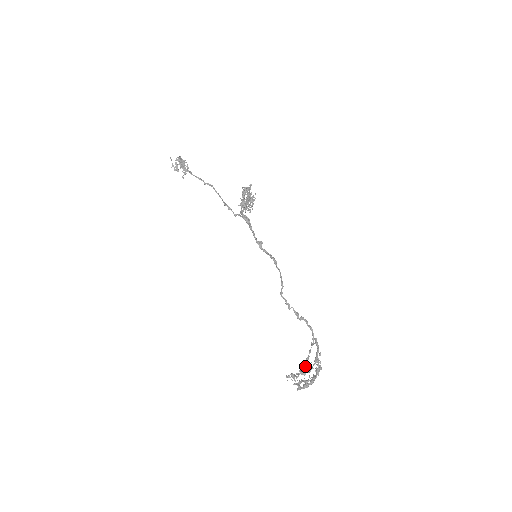
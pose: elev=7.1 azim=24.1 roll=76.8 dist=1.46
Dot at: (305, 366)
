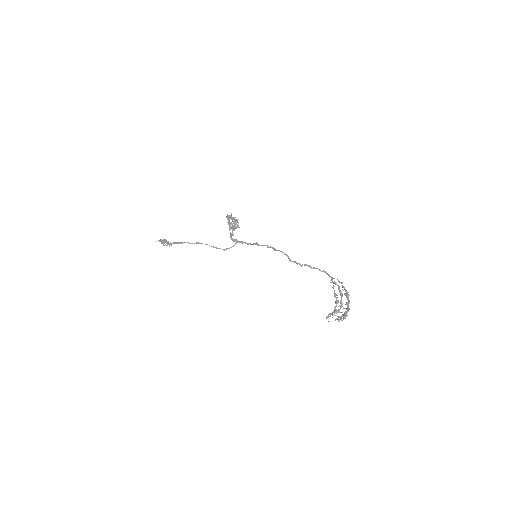
Dot at: (336, 301)
